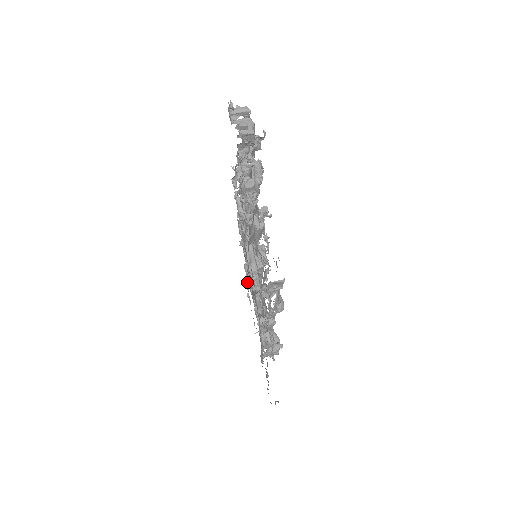
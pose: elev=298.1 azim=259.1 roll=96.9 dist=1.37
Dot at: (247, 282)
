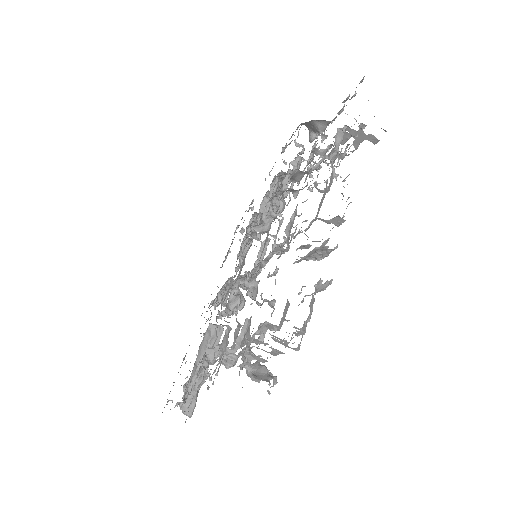
Dot at: occluded
